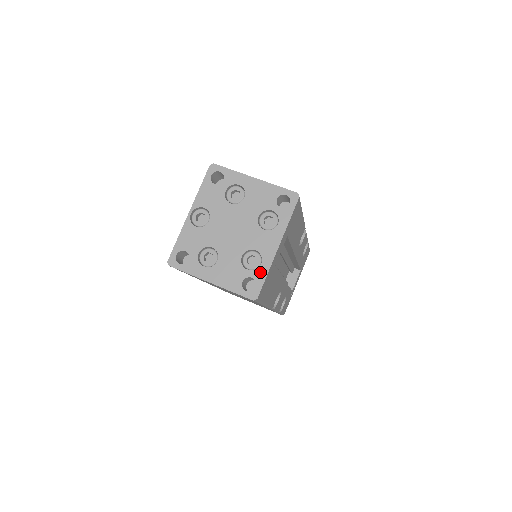
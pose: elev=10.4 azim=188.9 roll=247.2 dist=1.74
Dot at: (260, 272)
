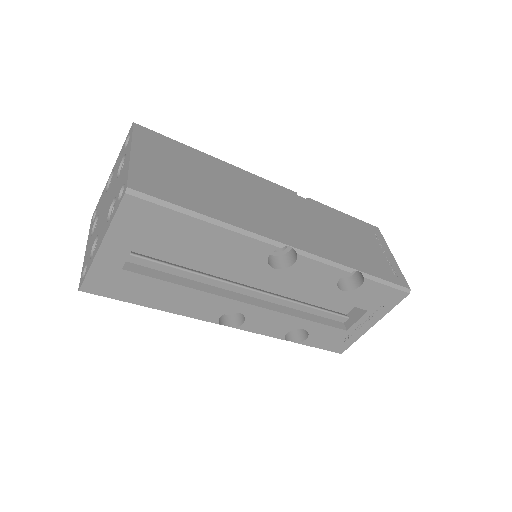
Dot at: (89, 264)
